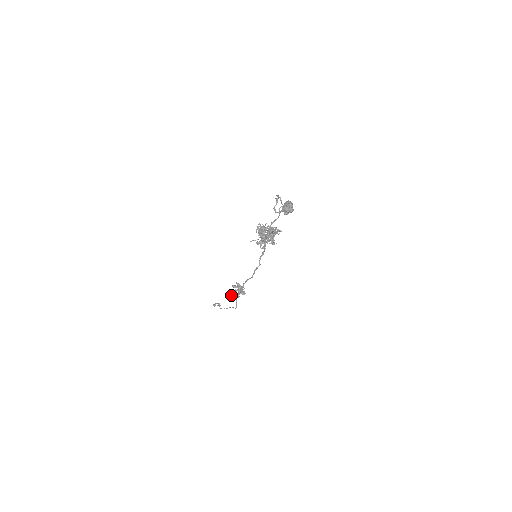
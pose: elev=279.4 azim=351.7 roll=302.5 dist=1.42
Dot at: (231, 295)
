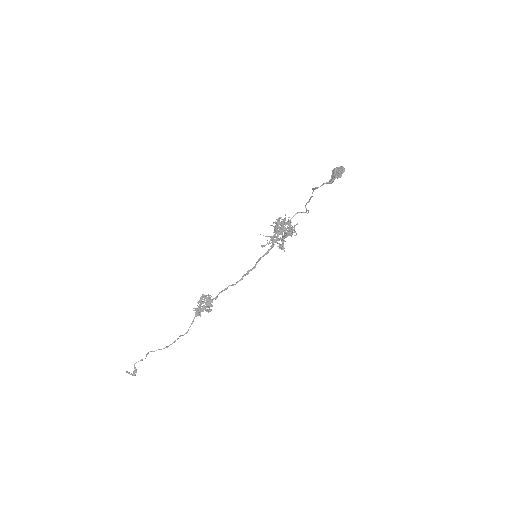
Dot at: occluded
